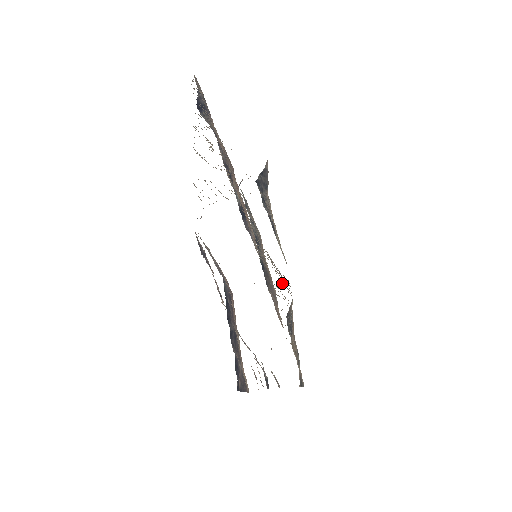
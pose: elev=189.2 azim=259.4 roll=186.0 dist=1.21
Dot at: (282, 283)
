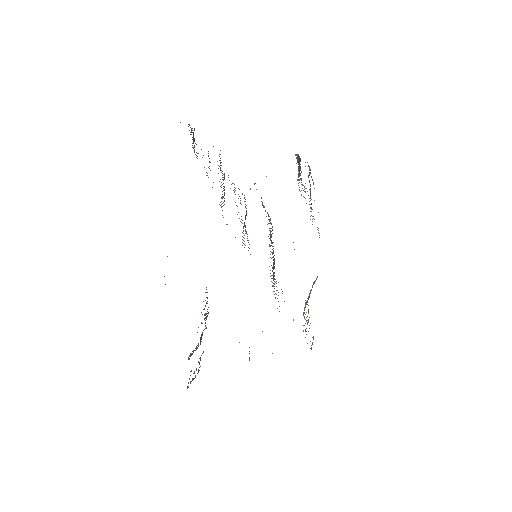
Dot at: occluded
